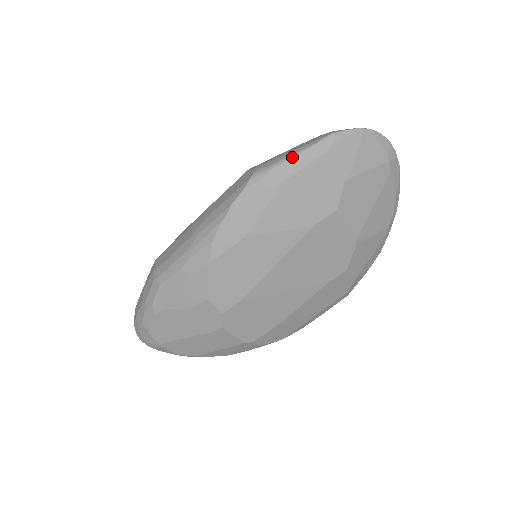
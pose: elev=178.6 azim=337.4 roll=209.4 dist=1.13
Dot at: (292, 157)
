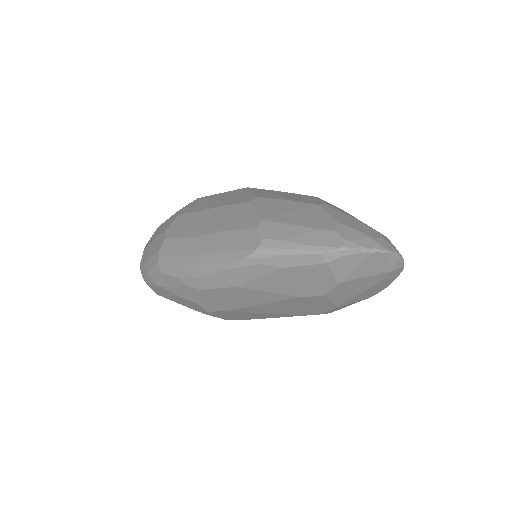
Dot at: (296, 254)
